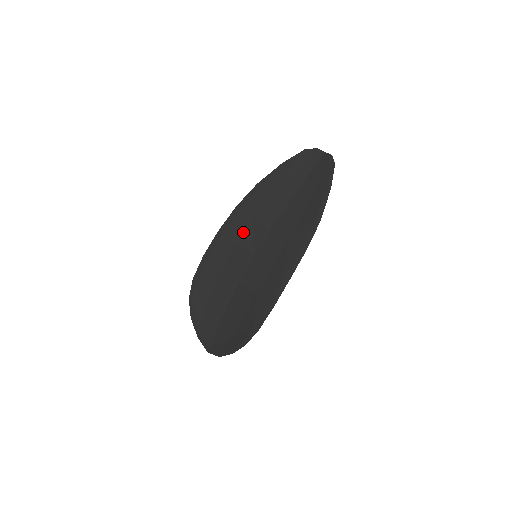
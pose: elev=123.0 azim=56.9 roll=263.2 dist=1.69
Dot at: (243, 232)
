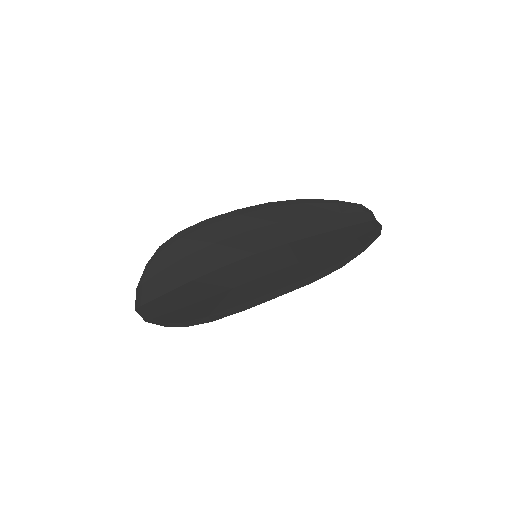
Dot at: (260, 227)
